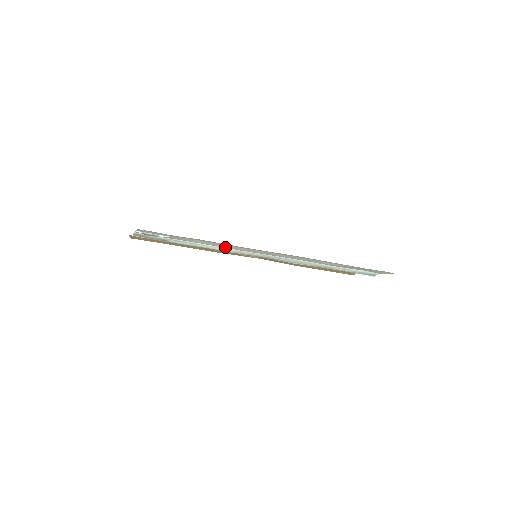
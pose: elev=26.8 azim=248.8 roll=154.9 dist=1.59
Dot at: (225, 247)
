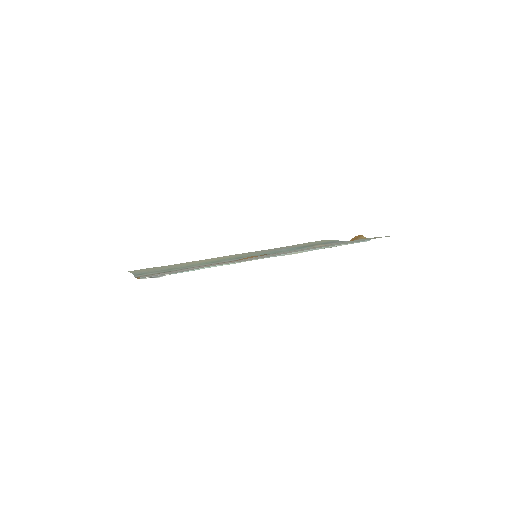
Dot at: occluded
